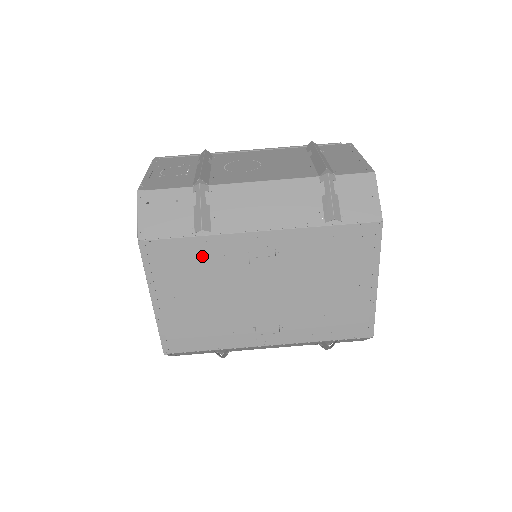
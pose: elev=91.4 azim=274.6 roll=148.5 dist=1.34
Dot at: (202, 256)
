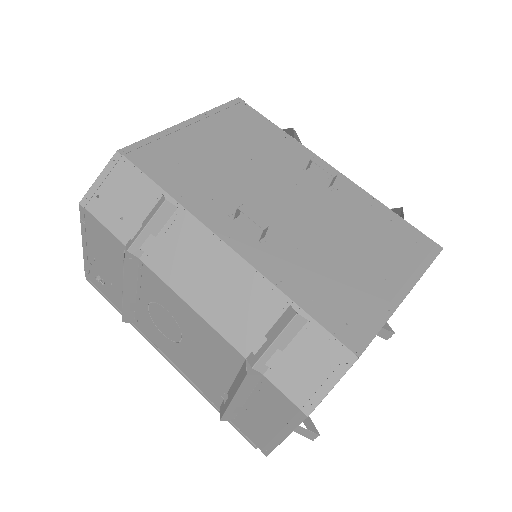
Dot at: (269, 139)
